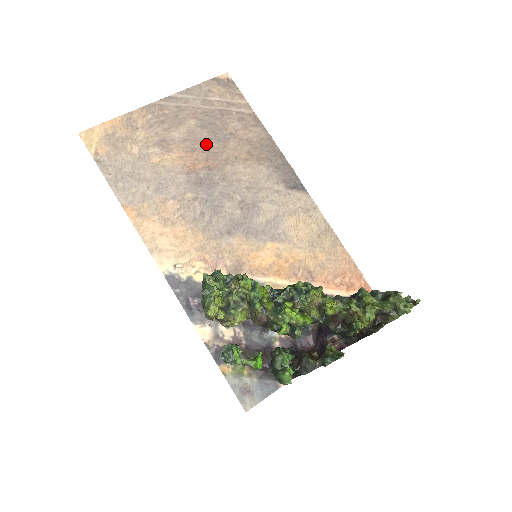
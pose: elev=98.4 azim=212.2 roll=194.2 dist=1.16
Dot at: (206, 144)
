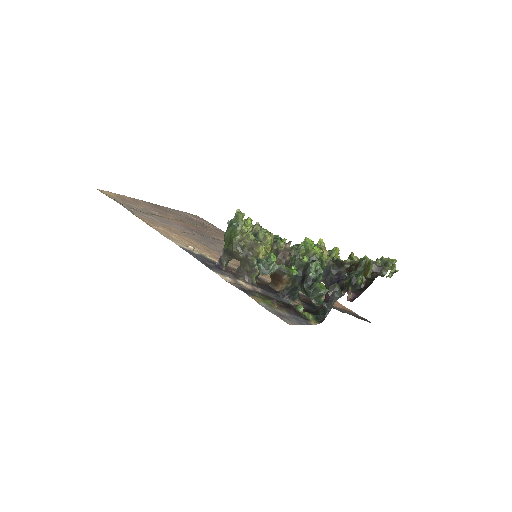
Dot at: (193, 224)
